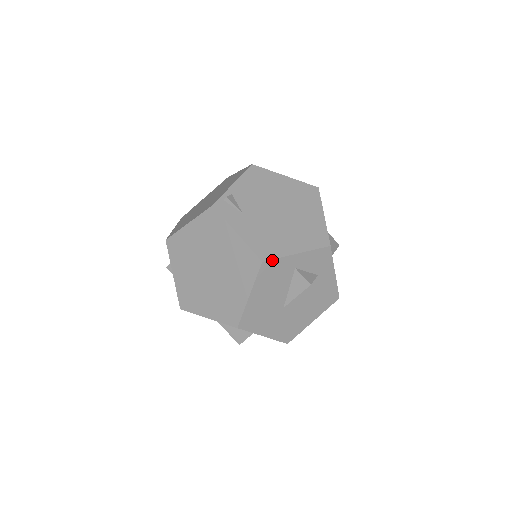
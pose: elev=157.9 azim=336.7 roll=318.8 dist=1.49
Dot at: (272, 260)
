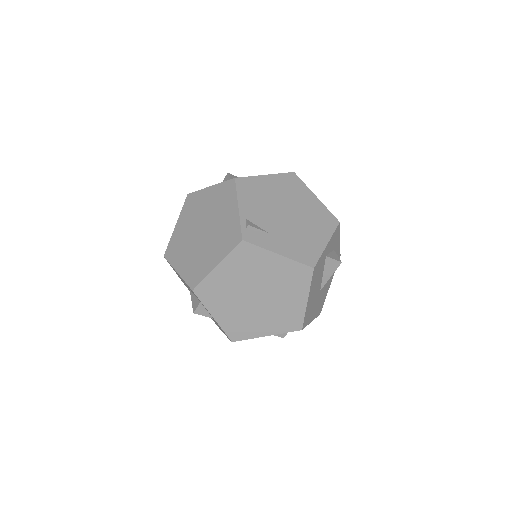
Dot at: (317, 262)
